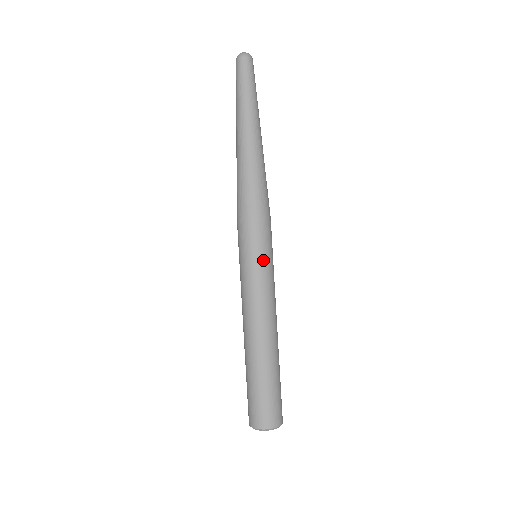
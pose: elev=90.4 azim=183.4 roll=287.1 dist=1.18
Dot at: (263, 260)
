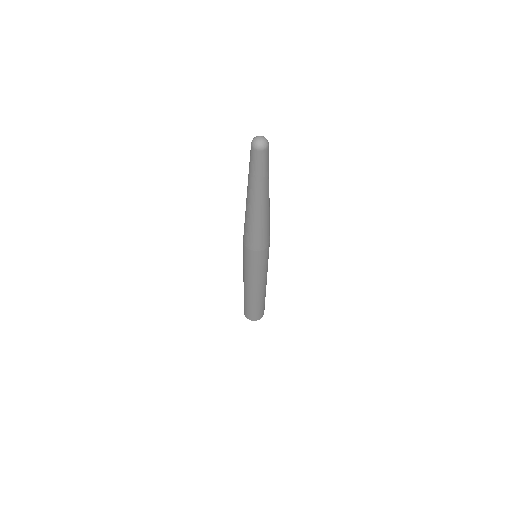
Dot at: (265, 265)
